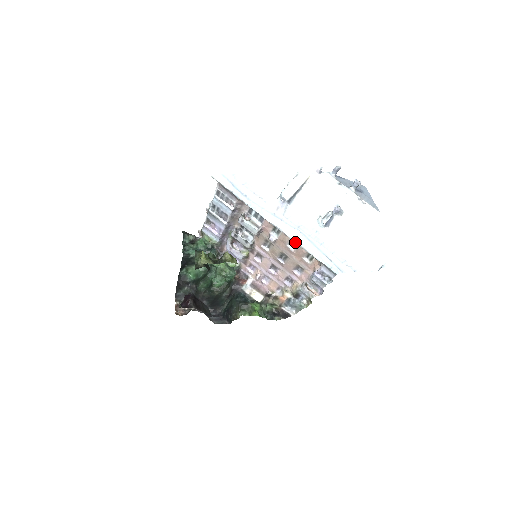
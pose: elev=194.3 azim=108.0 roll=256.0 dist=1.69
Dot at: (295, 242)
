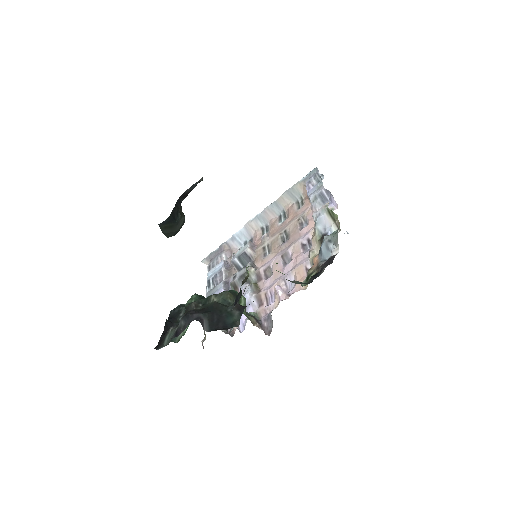
Dot at: (275, 201)
